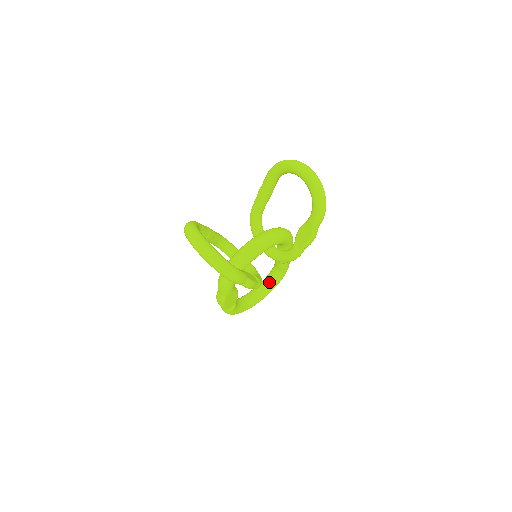
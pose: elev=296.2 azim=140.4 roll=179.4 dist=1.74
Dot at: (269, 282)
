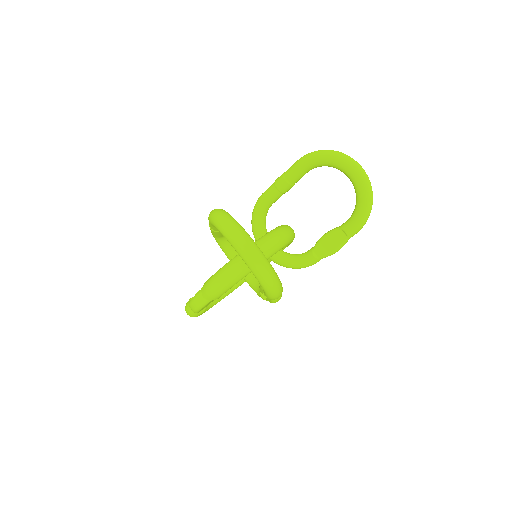
Dot at: occluded
